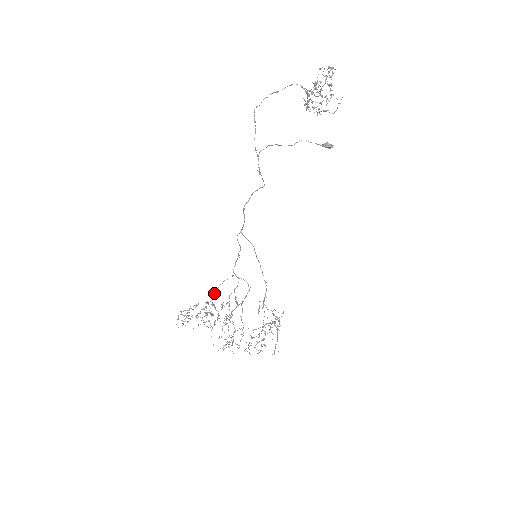
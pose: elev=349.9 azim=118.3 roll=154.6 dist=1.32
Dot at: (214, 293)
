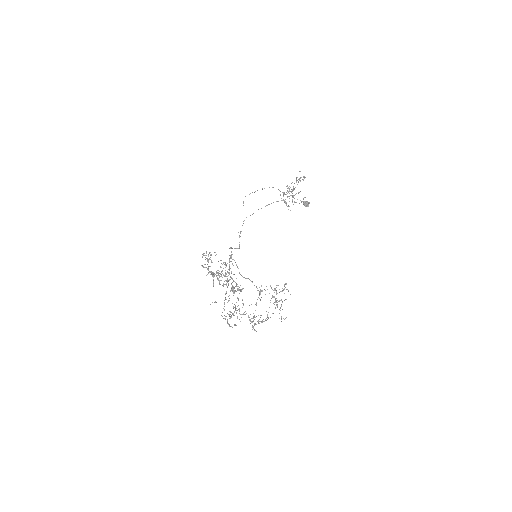
Dot at: (216, 275)
